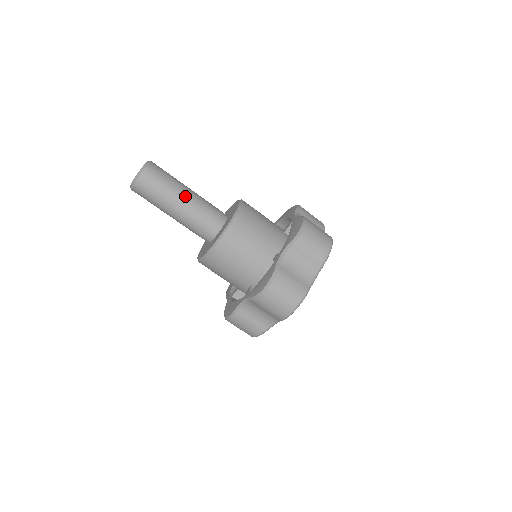
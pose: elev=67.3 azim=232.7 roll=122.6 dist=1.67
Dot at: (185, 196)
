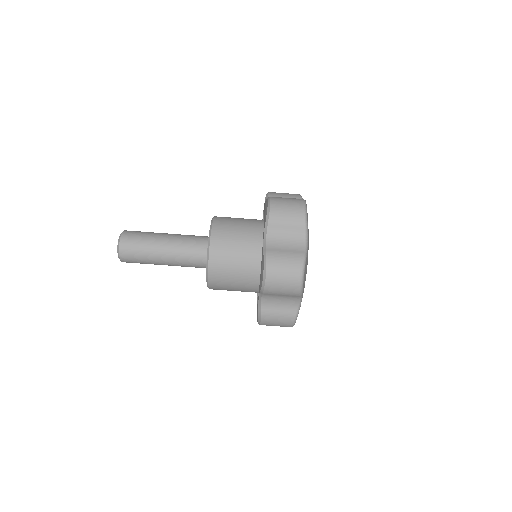
Dot at: occluded
